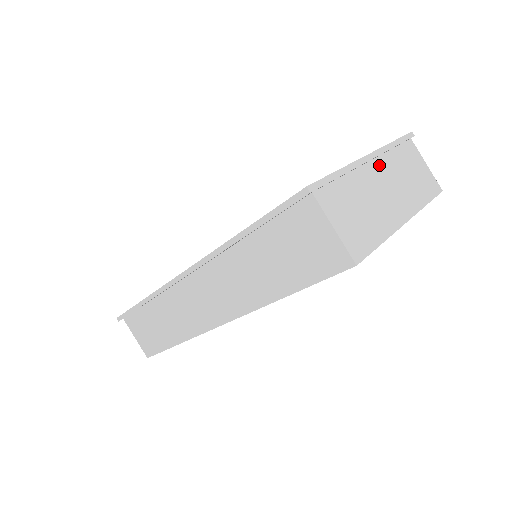
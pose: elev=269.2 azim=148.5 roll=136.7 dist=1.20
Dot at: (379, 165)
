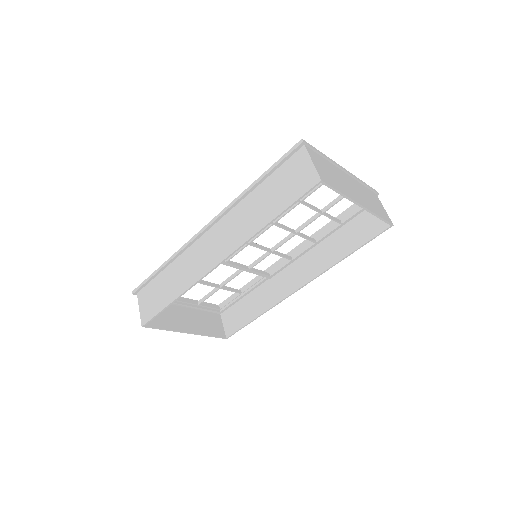
Dot at: (350, 178)
